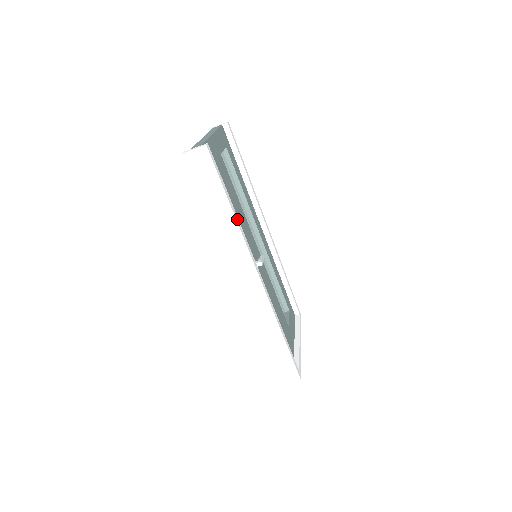
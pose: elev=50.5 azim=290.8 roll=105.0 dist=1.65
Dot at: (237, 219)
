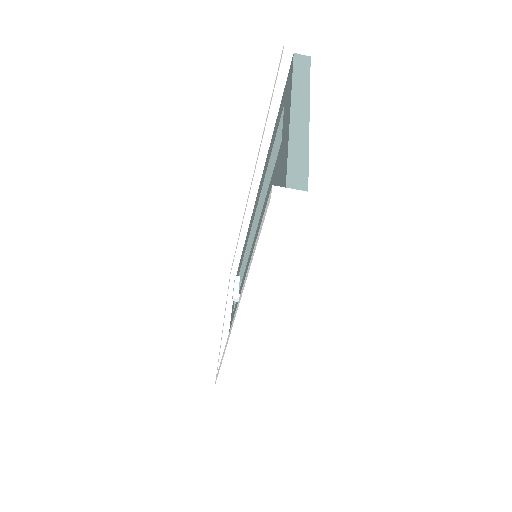
Dot at: occluded
